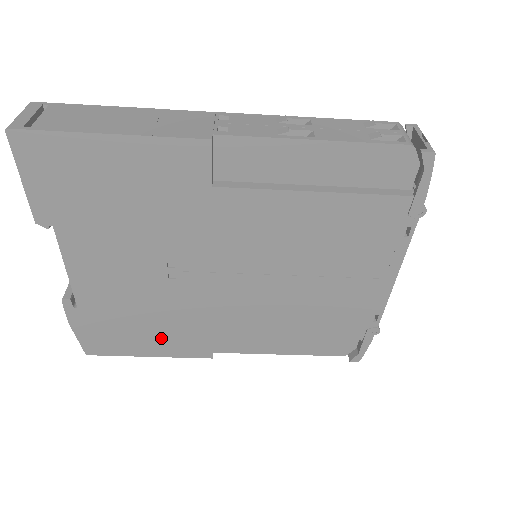
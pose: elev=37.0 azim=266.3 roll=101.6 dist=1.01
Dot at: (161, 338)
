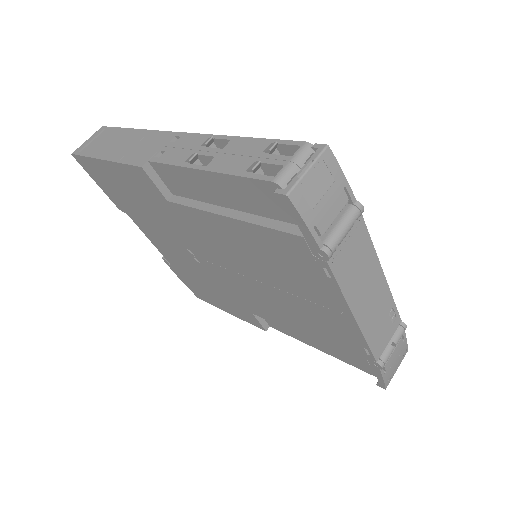
Dot at: (225, 303)
